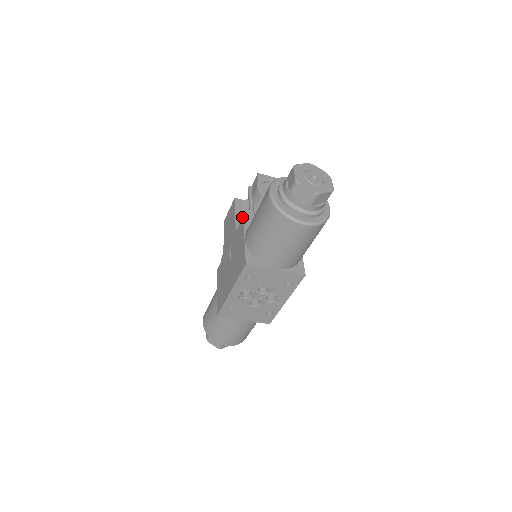
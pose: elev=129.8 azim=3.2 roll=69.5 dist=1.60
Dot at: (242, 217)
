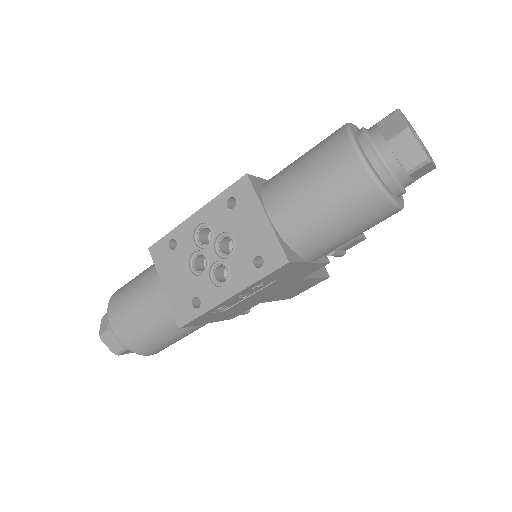
Dot at: occluded
